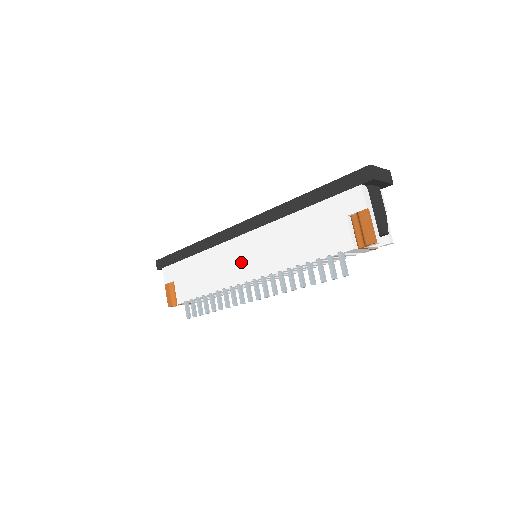
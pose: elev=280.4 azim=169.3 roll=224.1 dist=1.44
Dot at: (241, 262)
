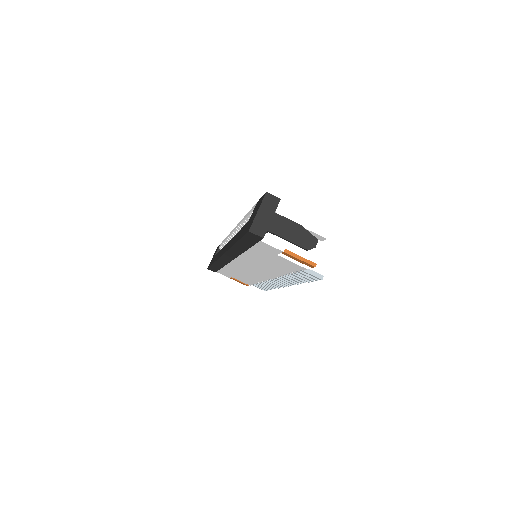
Dot at: (253, 272)
